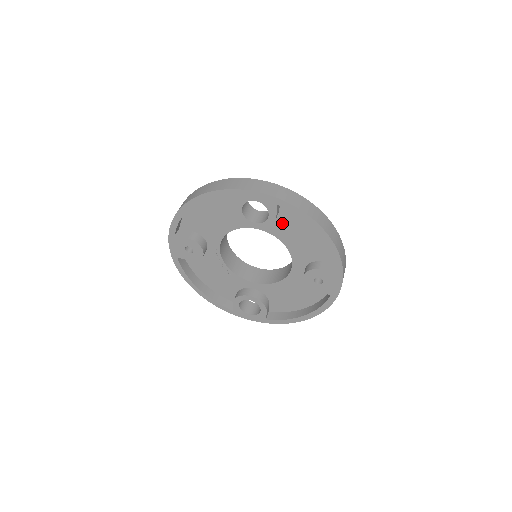
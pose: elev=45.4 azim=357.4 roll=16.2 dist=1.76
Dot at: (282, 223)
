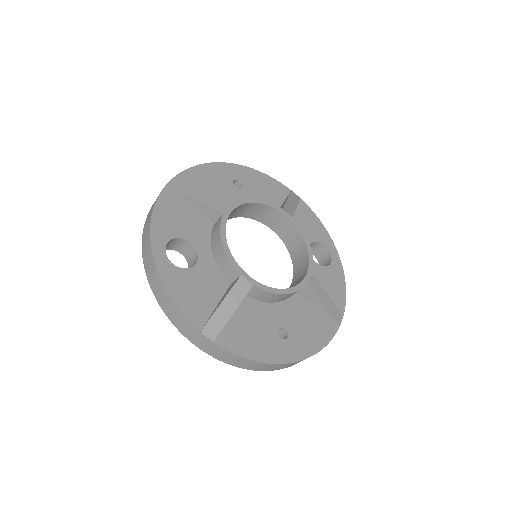
Dot at: occluded
